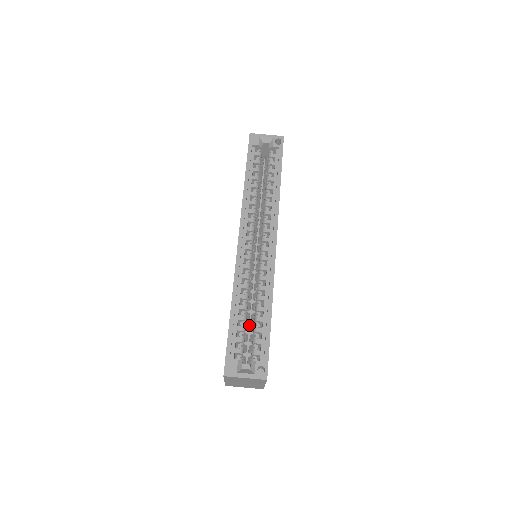
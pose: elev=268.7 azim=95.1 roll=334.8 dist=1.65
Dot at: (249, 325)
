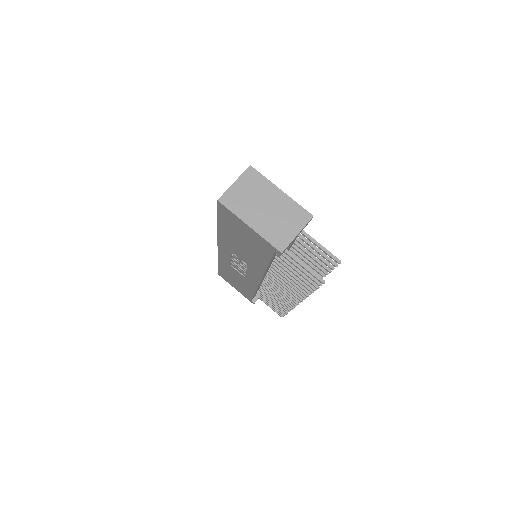
Dot at: occluded
